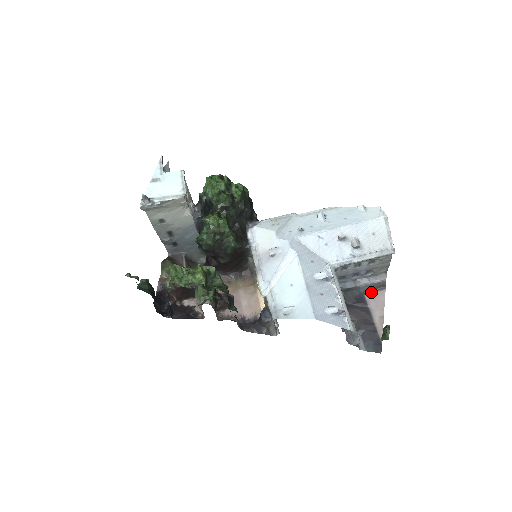
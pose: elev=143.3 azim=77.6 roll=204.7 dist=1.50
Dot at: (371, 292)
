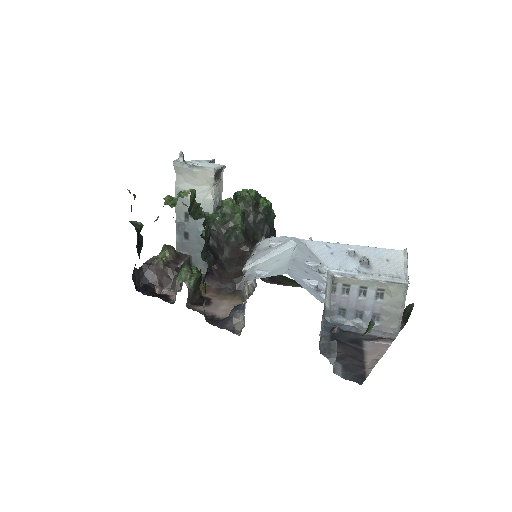
Dot at: (372, 340)
